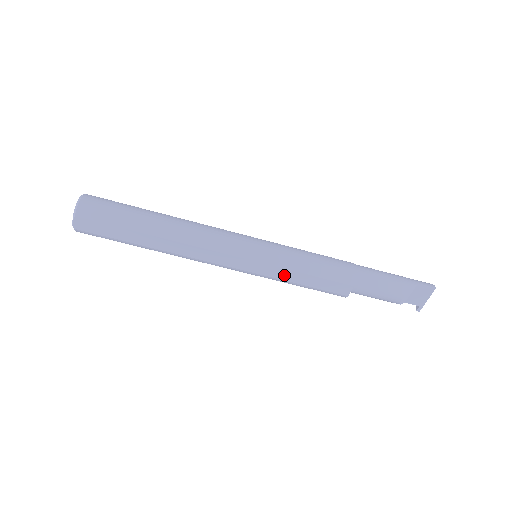
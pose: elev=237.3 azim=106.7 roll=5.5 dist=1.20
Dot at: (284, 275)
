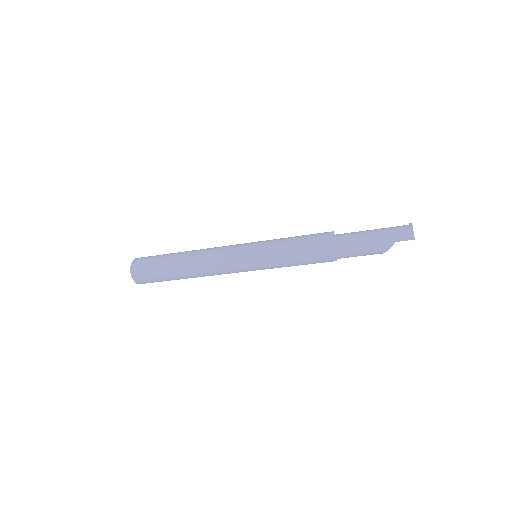
Dot at: occluded
